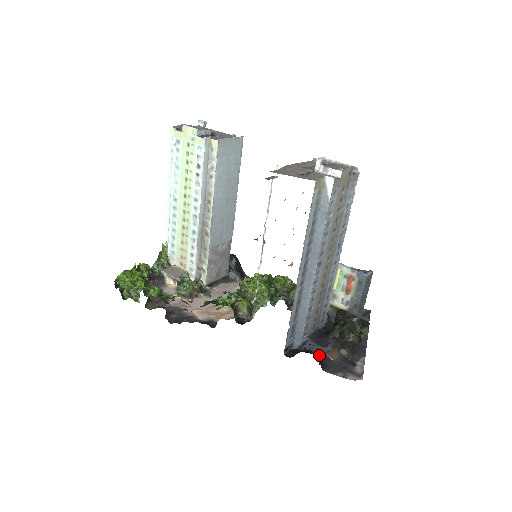
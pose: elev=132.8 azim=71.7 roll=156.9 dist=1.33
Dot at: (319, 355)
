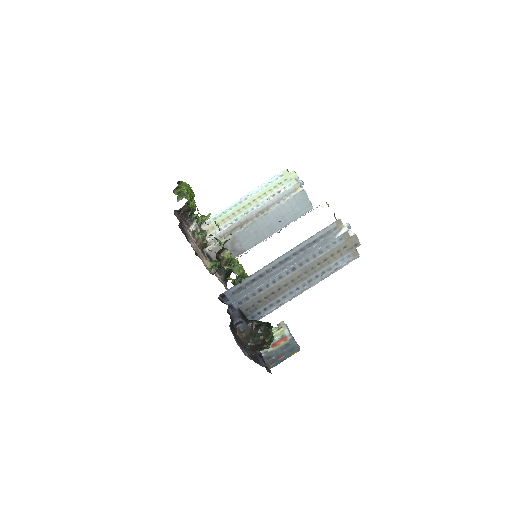
Dot at: (234, 322)
